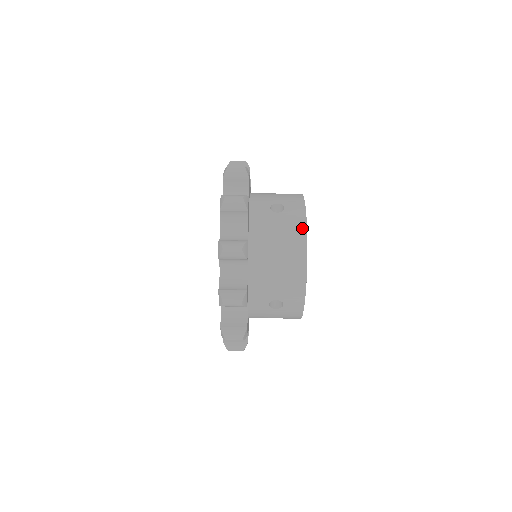
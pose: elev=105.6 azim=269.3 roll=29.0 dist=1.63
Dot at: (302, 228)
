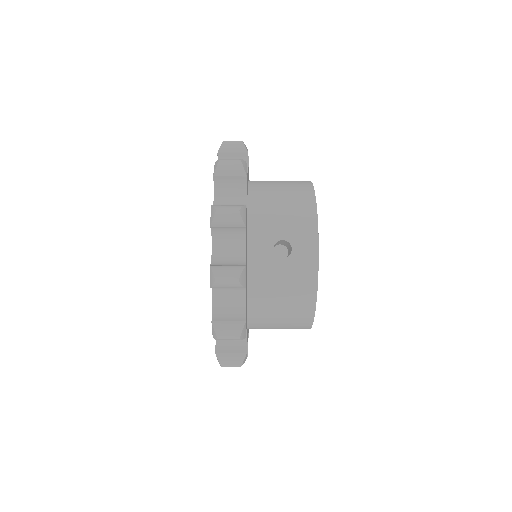
Dot at: (312, 281)
